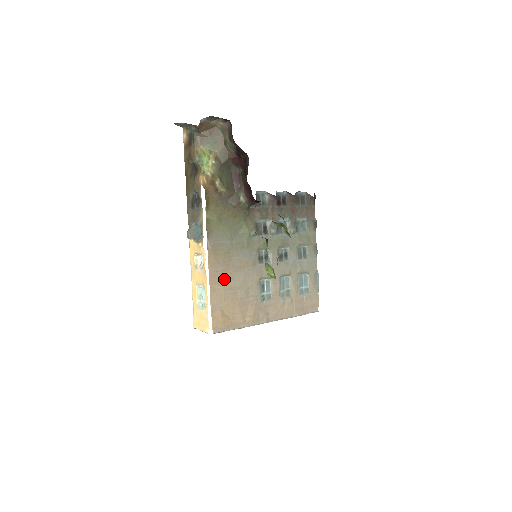
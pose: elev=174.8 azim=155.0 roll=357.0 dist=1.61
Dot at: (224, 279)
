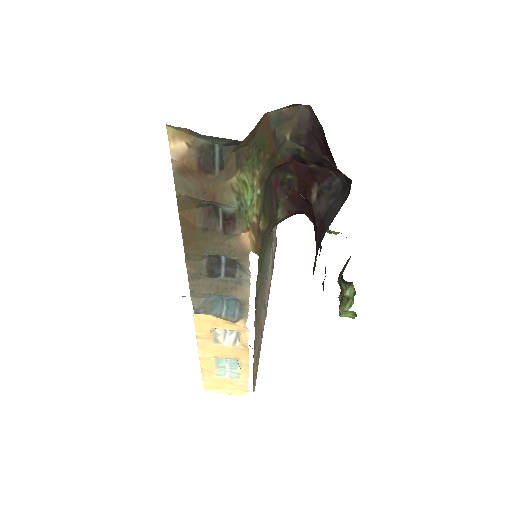
Dot at: (257, 332)
